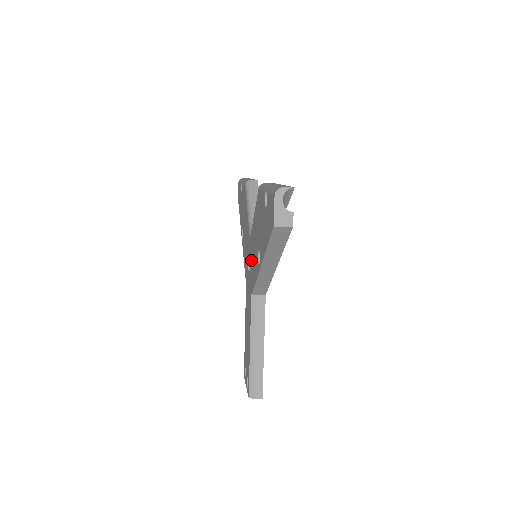
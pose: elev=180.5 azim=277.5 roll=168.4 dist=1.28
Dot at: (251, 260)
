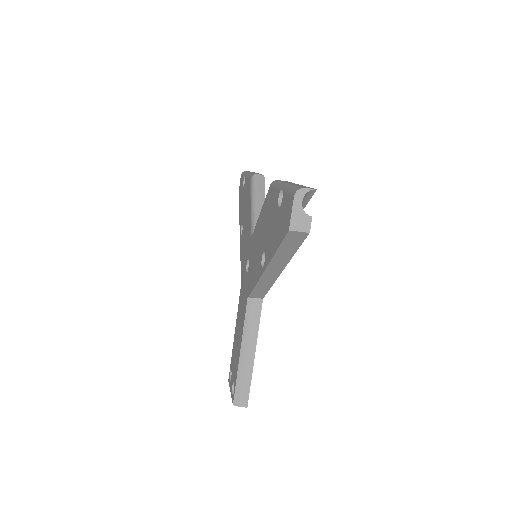
Dot at: (251, 260)
